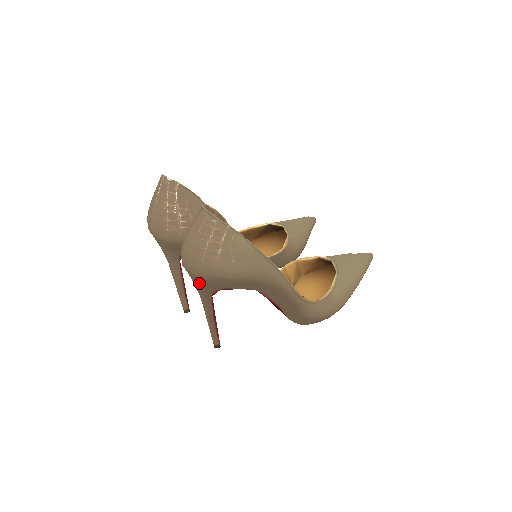
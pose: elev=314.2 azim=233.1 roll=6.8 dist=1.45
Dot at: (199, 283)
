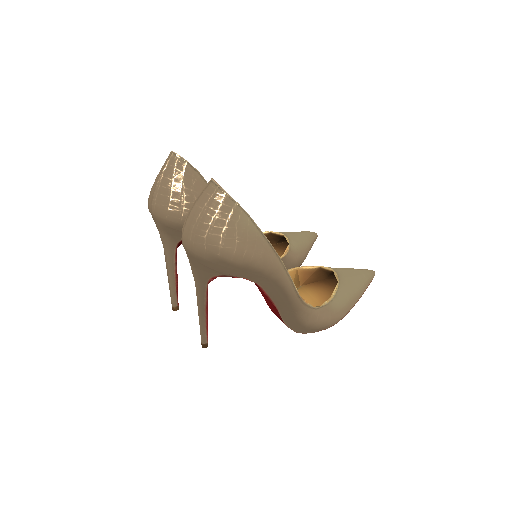
Dot at: (197, 265)
